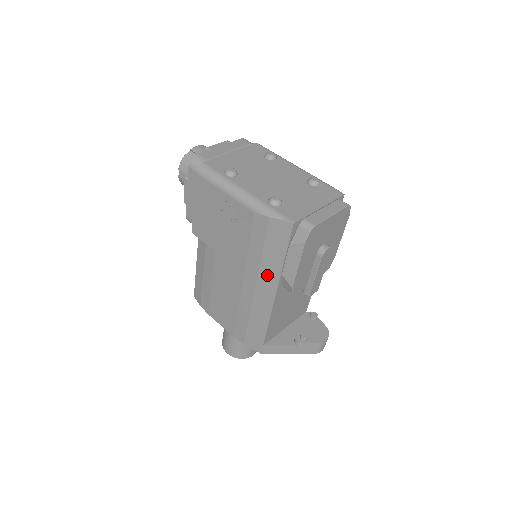
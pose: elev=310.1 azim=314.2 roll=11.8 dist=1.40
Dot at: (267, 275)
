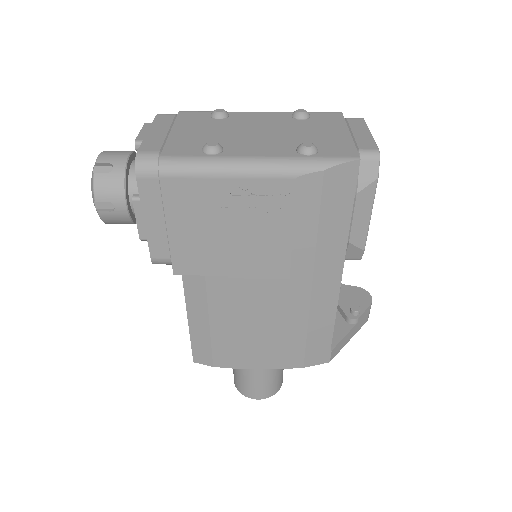
Dot at: (328, 256)
